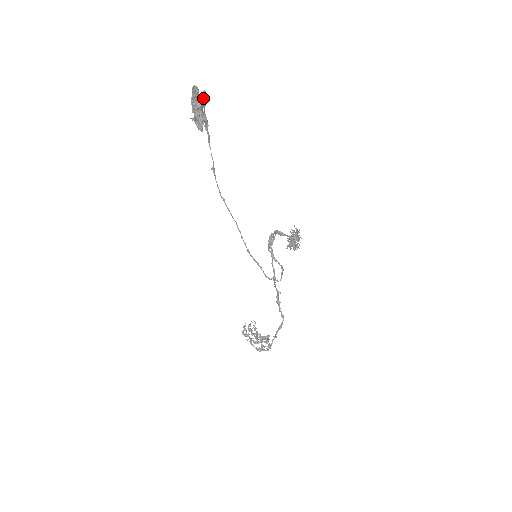
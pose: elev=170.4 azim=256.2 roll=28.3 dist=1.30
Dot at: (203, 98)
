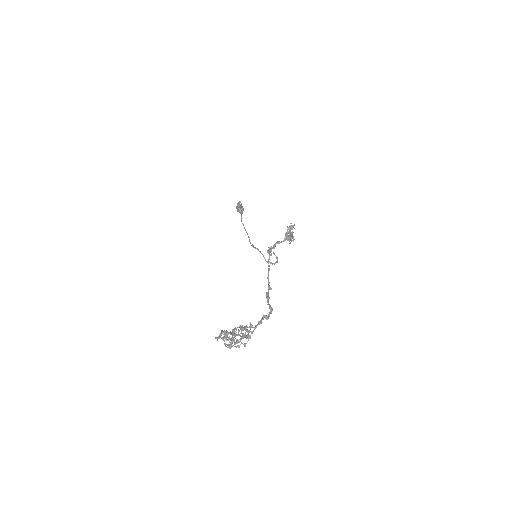
Dot at: occluded
